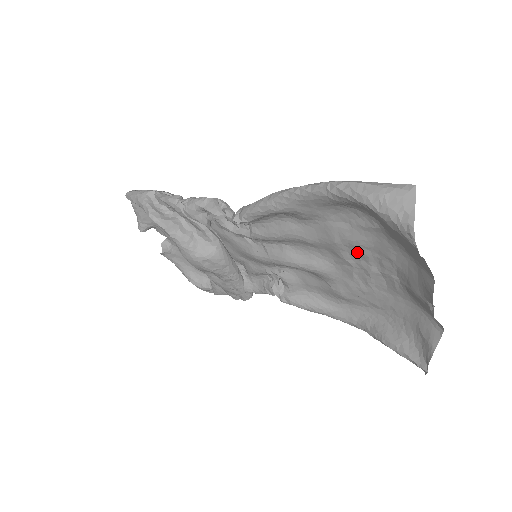
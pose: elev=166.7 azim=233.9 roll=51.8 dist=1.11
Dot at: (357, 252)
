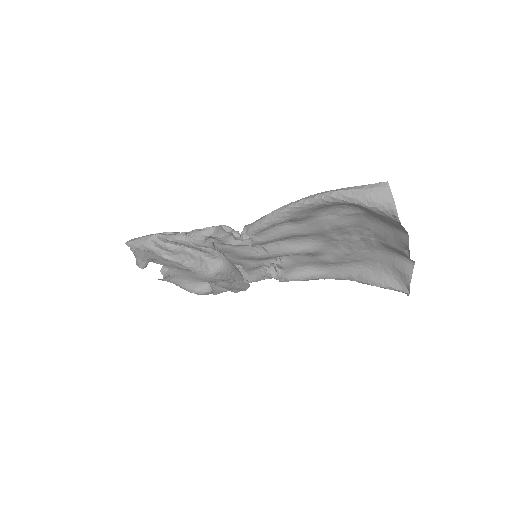
Dot at: (343, 231)
